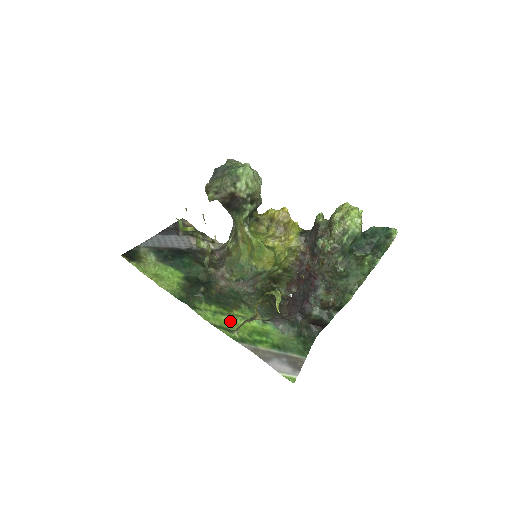
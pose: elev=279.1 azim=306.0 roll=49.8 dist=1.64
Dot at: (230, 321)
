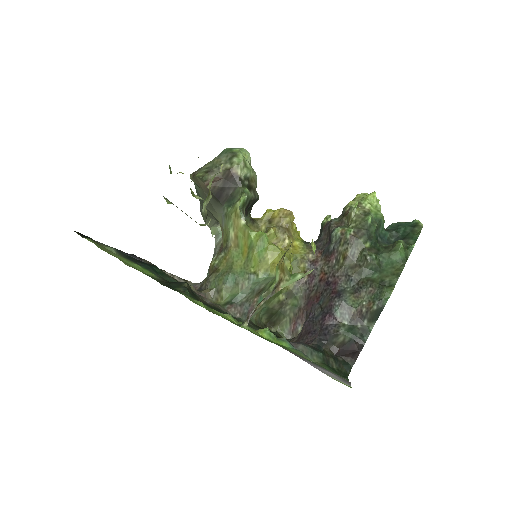
Dot at: (231, 320)
